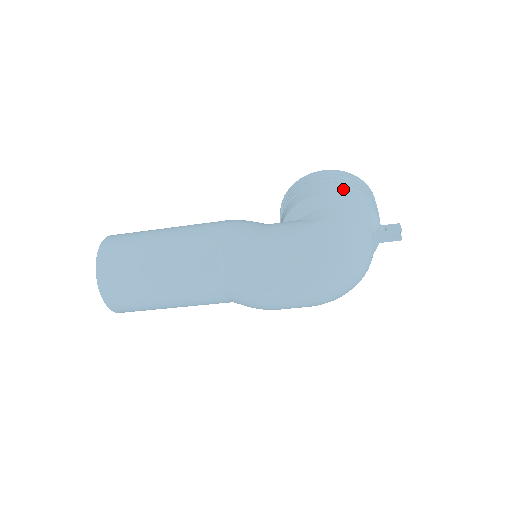
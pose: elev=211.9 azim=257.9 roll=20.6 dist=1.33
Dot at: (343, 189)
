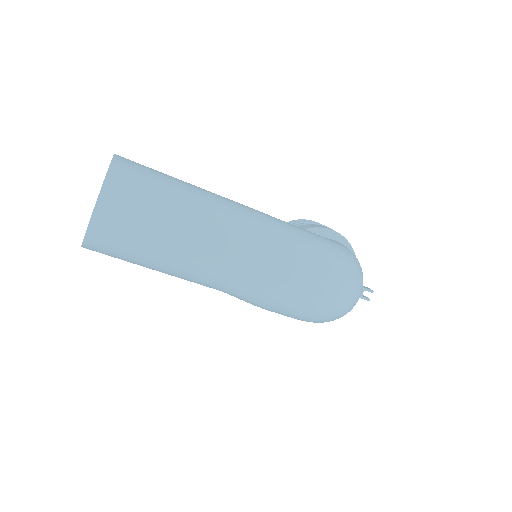
Dot at: occluded
